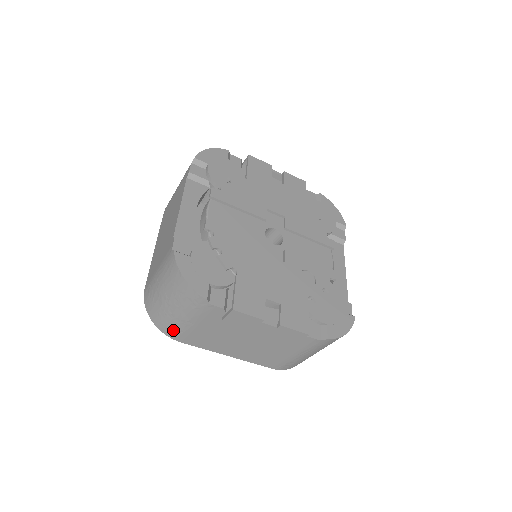
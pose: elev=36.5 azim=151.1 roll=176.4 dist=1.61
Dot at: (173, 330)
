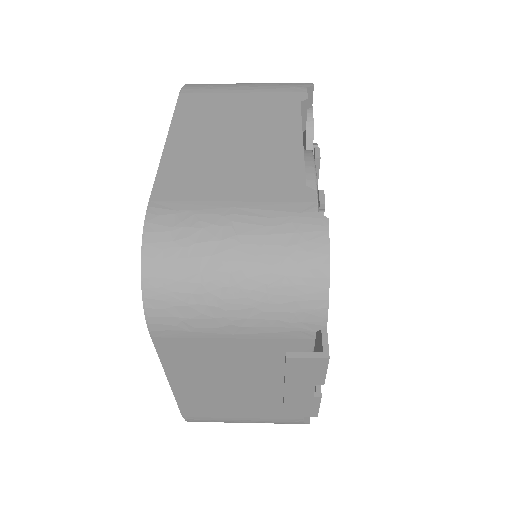
Dot at: (178, 317)
